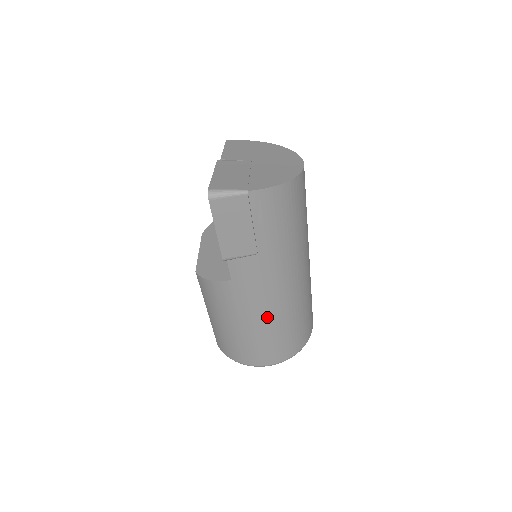
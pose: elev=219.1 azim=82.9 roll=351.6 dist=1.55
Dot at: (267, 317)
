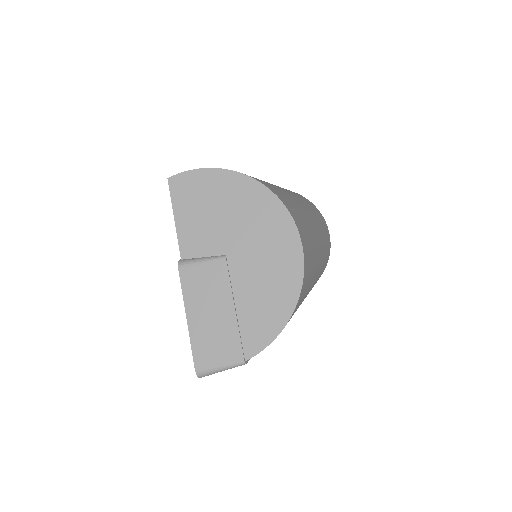
Dot at: occluded
